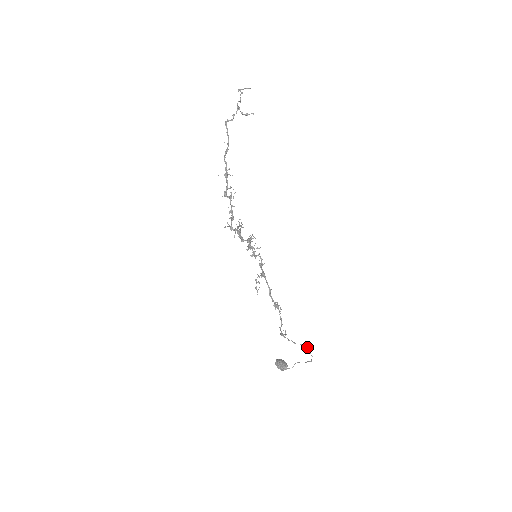
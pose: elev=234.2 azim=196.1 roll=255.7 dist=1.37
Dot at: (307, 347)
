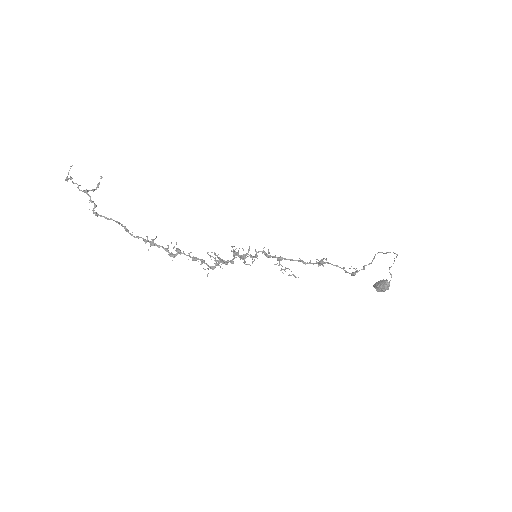
Dot at: occluded
